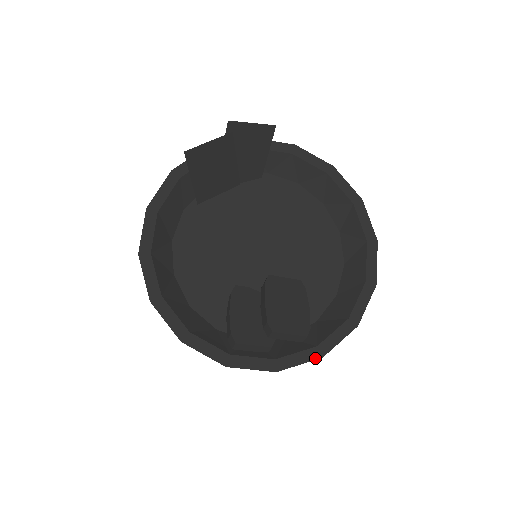
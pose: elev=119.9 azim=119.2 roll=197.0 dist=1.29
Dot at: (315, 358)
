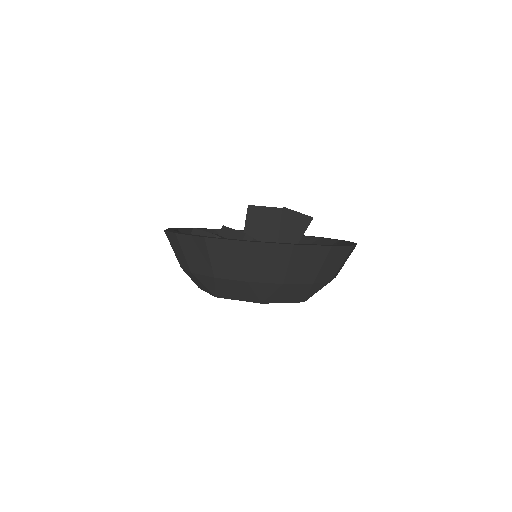
Dot at: (241, 241)
